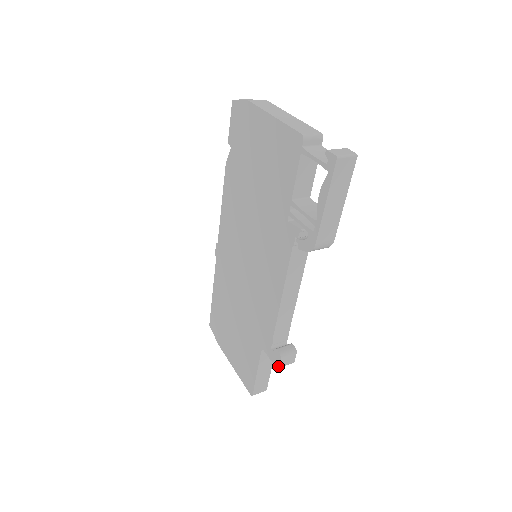
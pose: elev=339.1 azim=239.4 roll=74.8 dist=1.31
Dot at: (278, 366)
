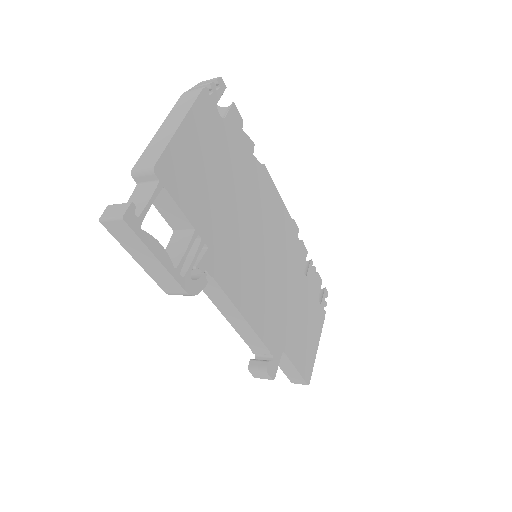
Dot at: (254, 376)
